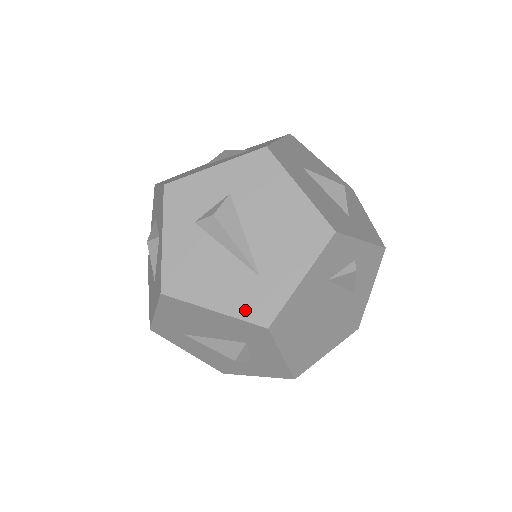
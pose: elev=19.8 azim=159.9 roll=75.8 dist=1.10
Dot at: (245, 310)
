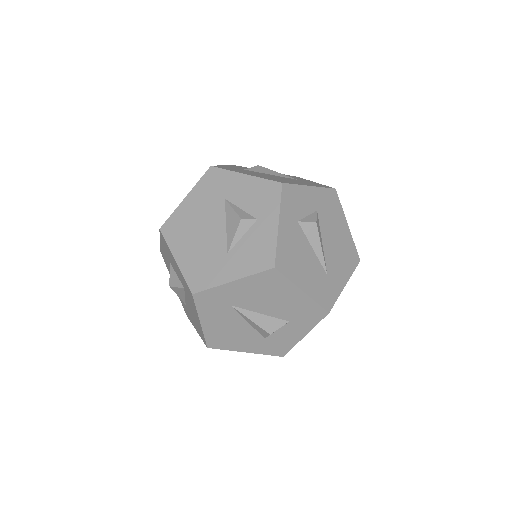
Dot at: (319, 297)
